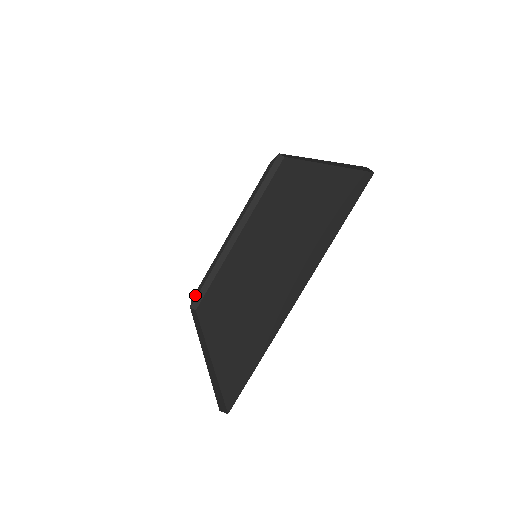
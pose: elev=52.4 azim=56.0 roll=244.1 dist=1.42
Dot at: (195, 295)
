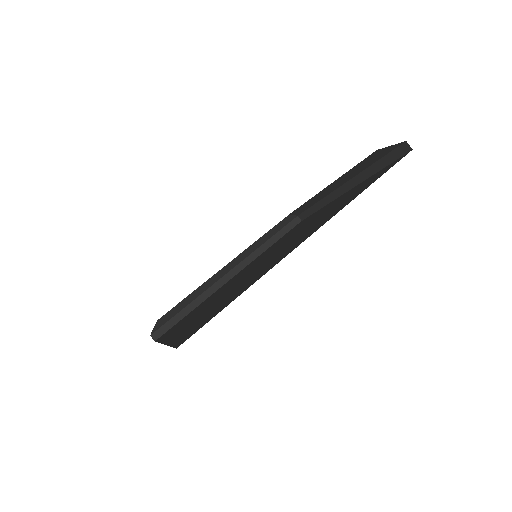
Dot at: (162, 320)
